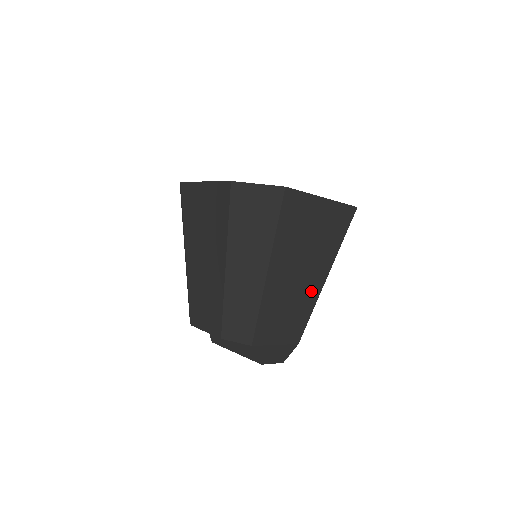
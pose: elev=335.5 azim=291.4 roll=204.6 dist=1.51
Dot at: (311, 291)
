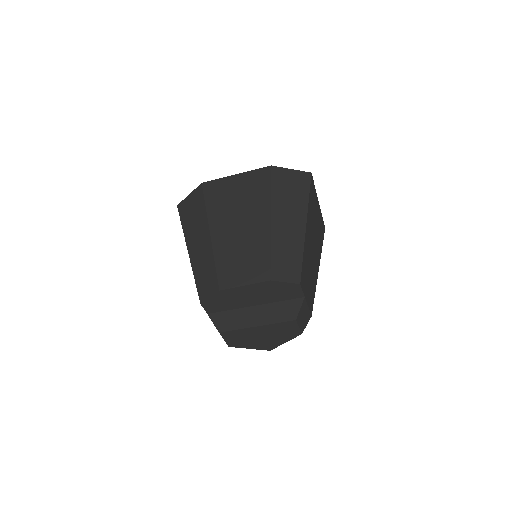
Dot at: (315, 271)
